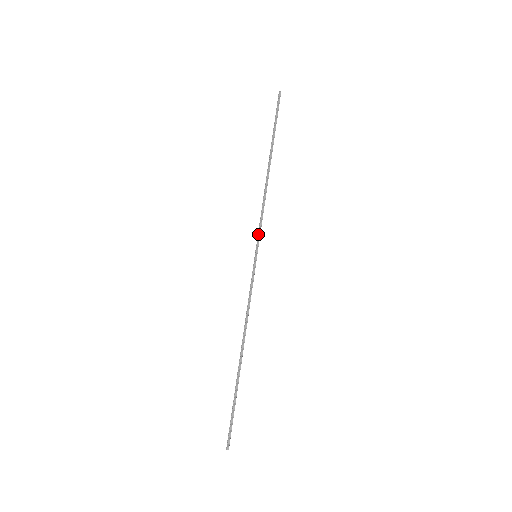
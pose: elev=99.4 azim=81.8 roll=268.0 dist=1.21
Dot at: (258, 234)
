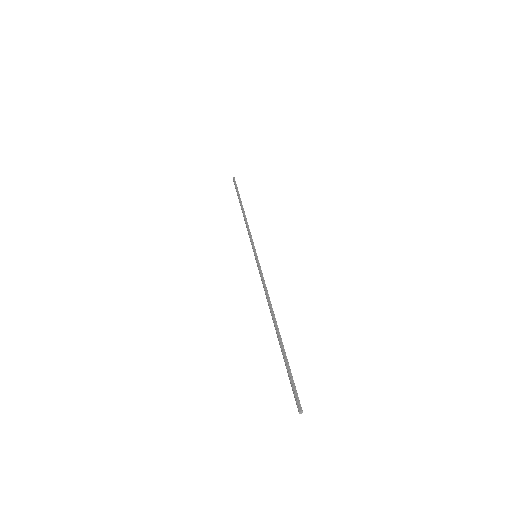
Dot at: (251, 243)
